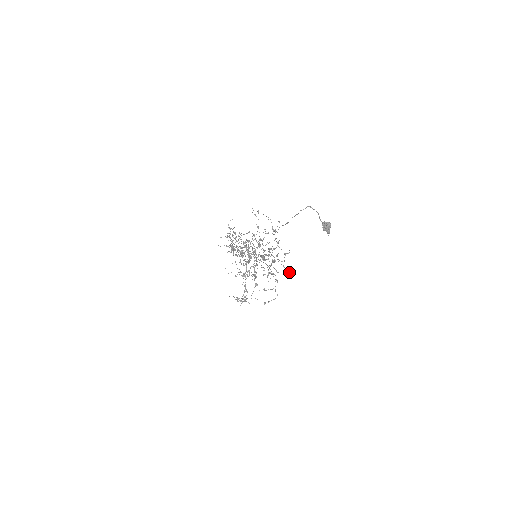
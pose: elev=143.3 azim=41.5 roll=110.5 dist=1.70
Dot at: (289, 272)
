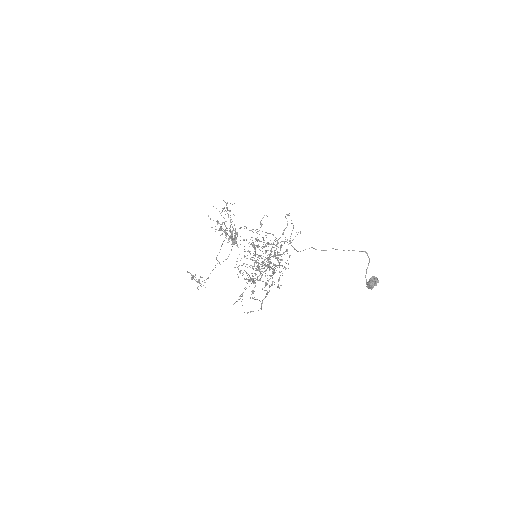
Dot at: occluded
